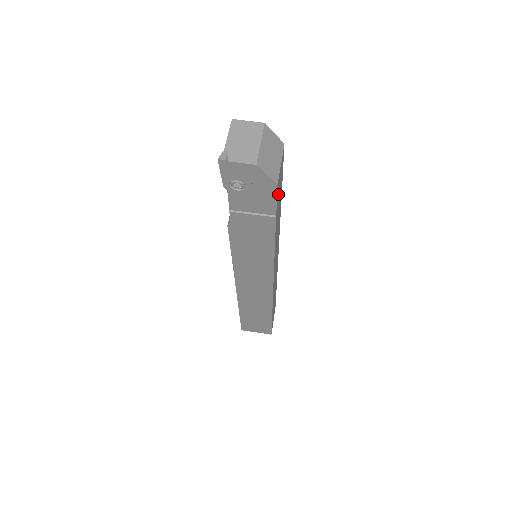
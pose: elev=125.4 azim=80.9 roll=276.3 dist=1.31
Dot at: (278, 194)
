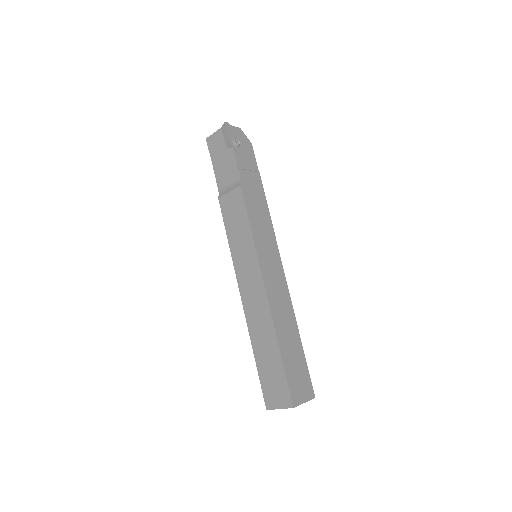
Dot at: occluded
